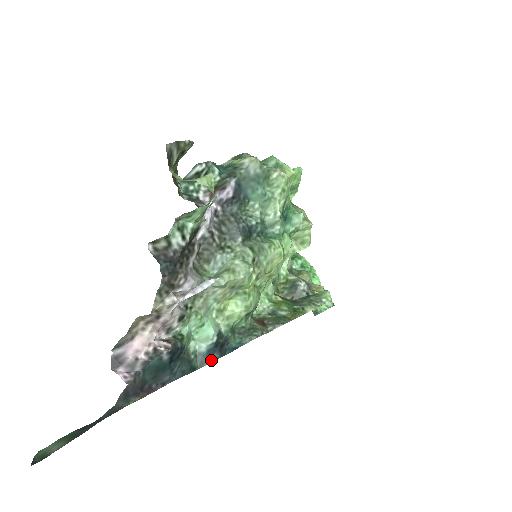
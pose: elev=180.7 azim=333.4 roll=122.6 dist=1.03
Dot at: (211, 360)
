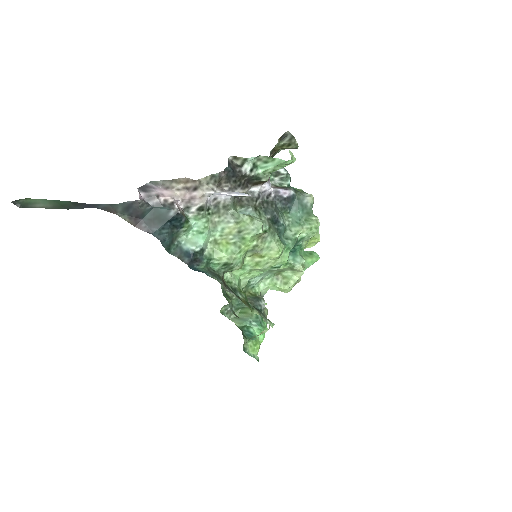
Dot at: (182, 258)
